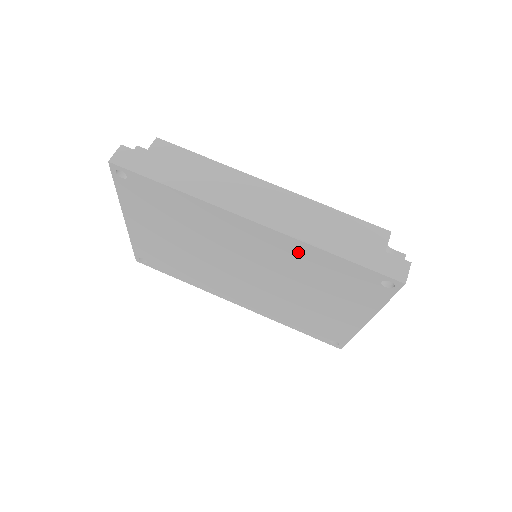
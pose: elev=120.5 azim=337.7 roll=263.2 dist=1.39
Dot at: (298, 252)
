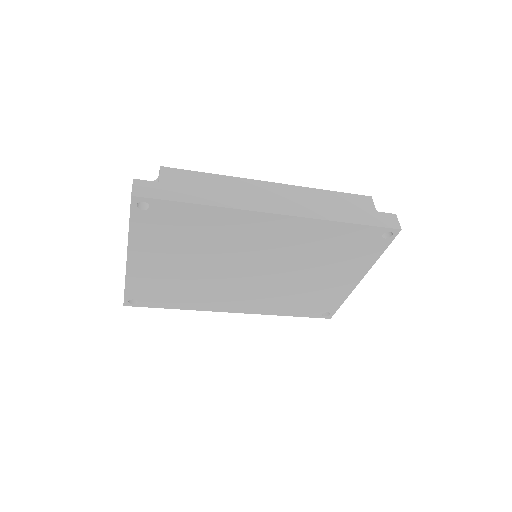
Dot at: (314, 232)
